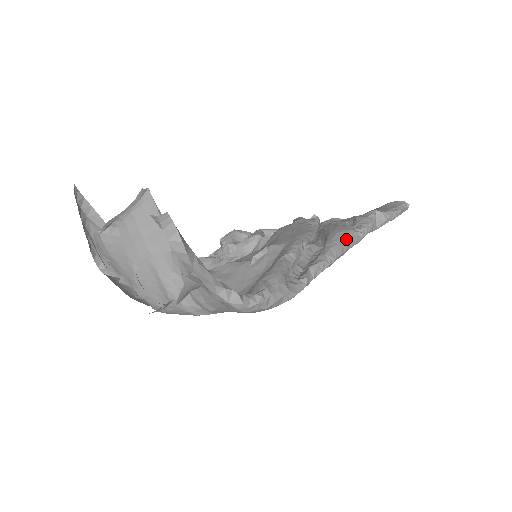
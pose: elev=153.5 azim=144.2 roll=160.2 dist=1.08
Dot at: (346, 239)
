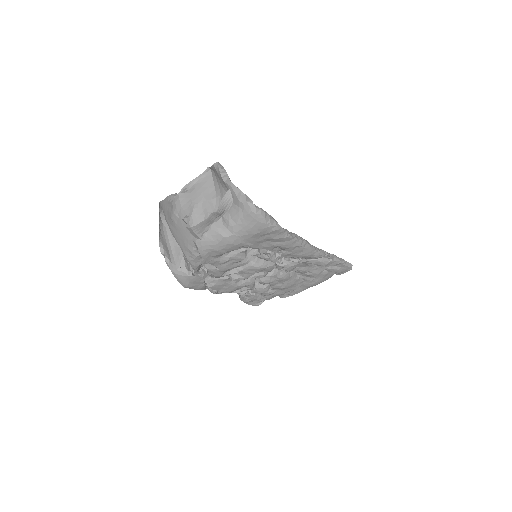
Dot at: occluded
